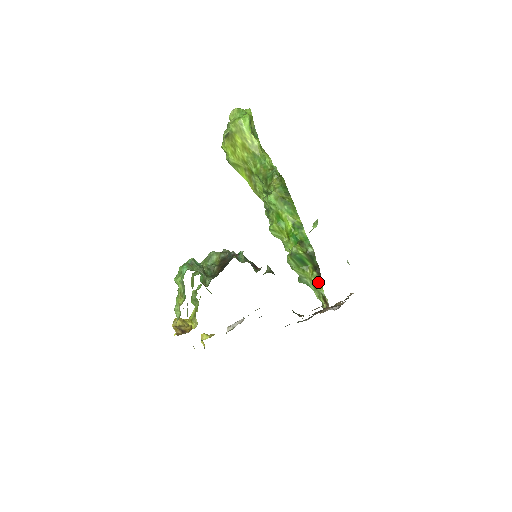
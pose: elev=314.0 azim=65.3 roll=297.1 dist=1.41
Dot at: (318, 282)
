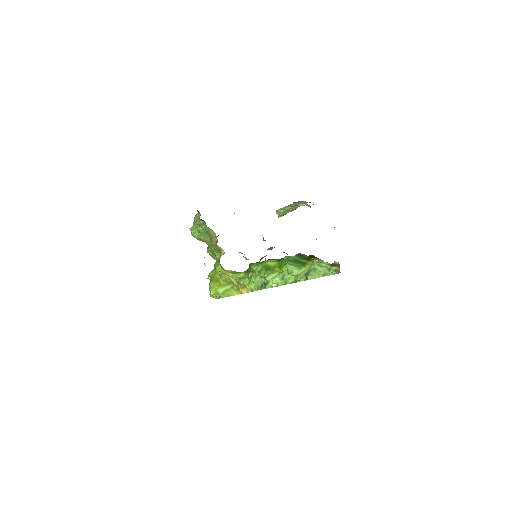
Dot at: (319, 261)
